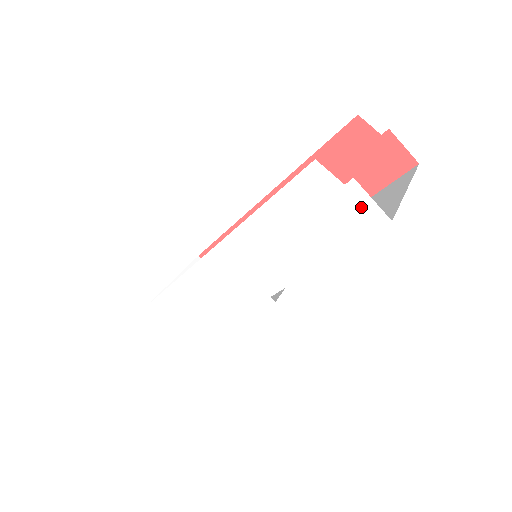
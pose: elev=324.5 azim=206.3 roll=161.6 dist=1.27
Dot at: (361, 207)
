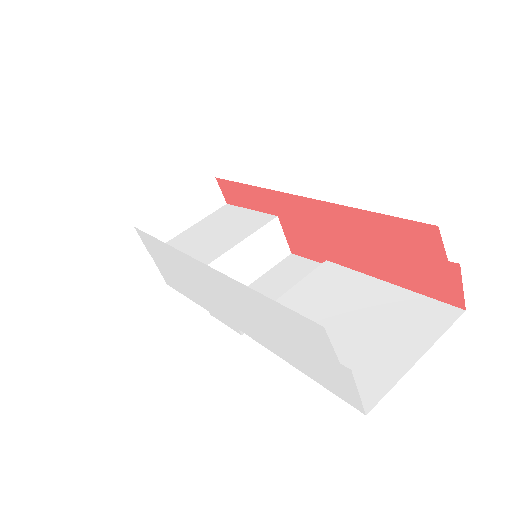
Dot at: (345, 384)
